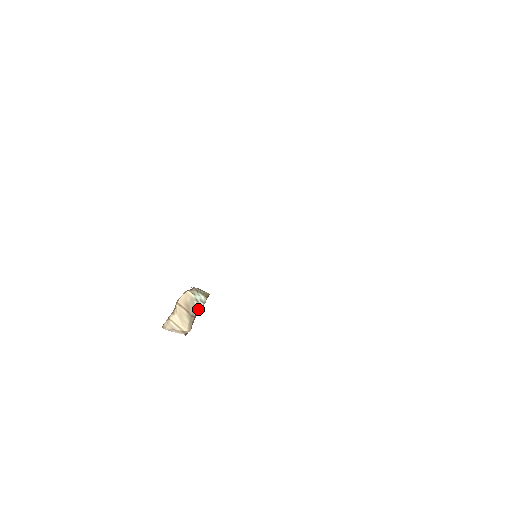
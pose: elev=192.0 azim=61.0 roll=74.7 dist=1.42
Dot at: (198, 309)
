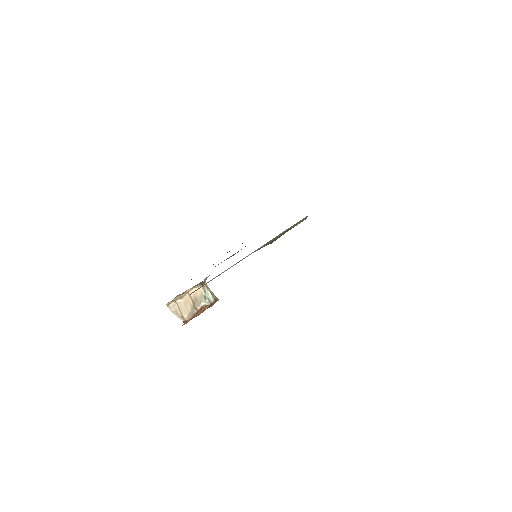
Dot at: (204, 306)
